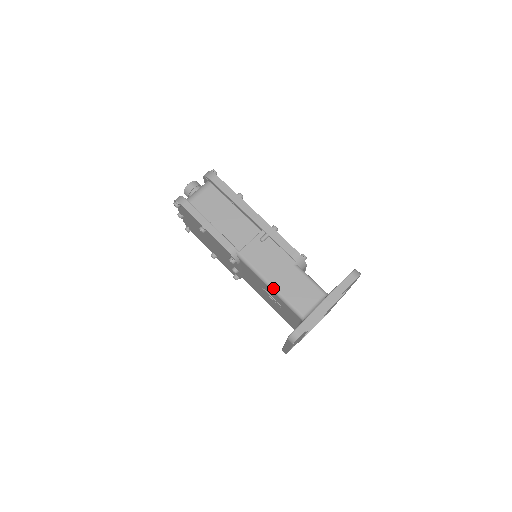
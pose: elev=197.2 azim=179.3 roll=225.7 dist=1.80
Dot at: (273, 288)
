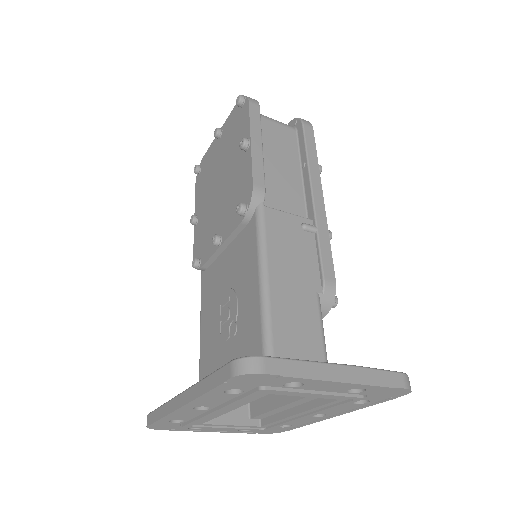
Dot at: (266, 286)
